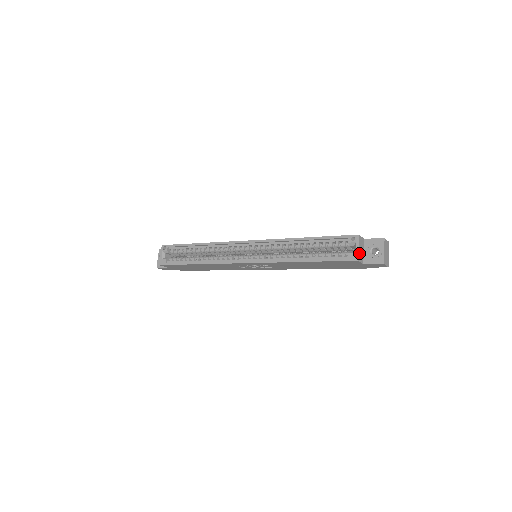
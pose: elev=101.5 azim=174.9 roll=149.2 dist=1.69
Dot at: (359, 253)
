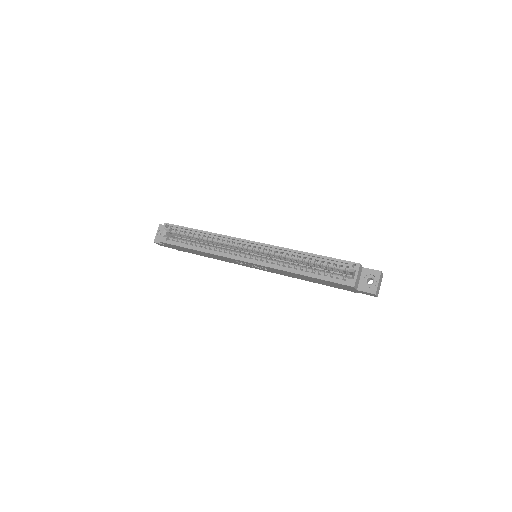
Dot at: (356, 280)
